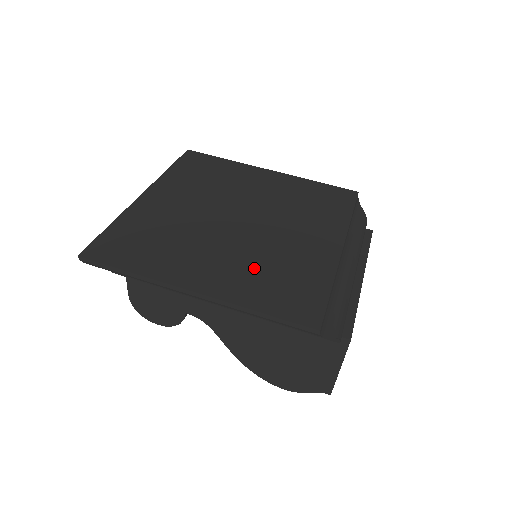
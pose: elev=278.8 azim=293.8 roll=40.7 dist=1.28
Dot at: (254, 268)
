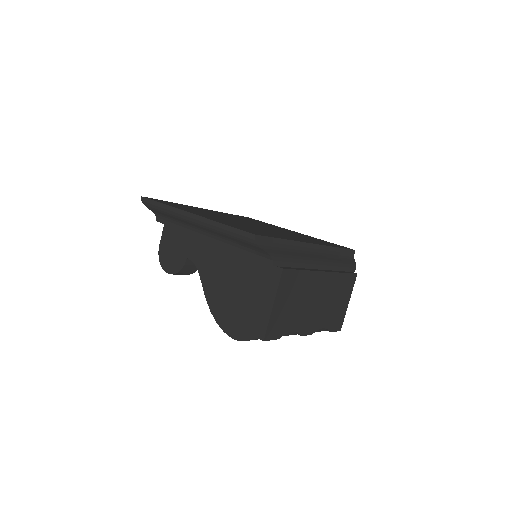
Dot at: occluded
